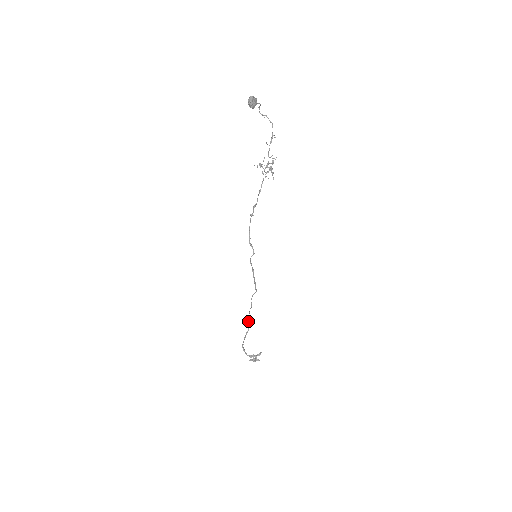
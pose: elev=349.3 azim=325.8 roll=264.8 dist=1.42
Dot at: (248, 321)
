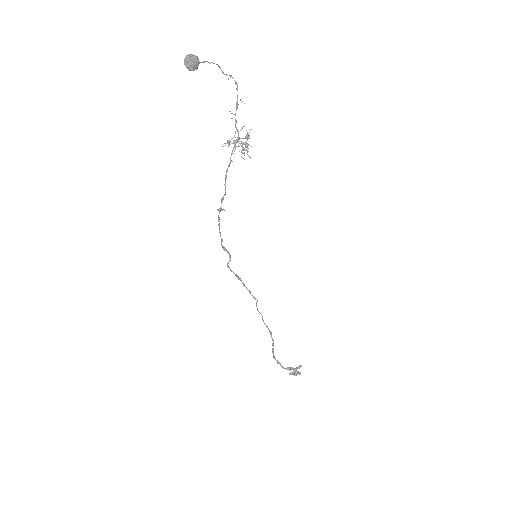
Dot at: (269, 332)
